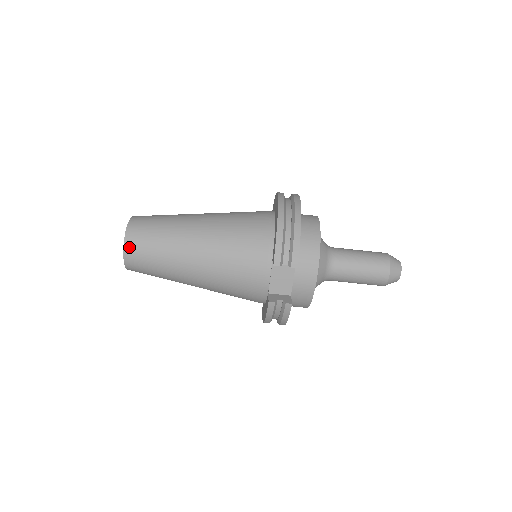
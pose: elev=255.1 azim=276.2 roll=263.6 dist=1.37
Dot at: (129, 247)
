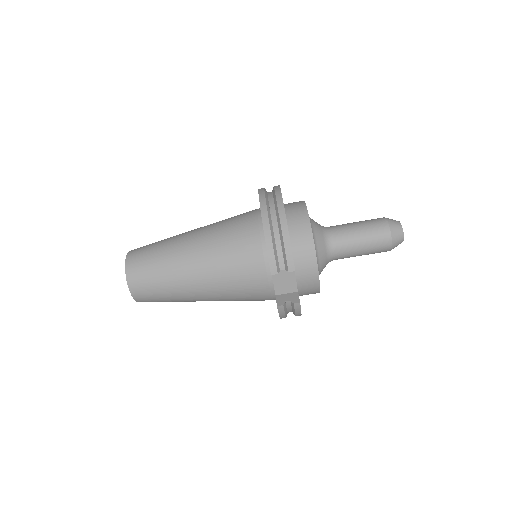
Dot at: (133, 286)
